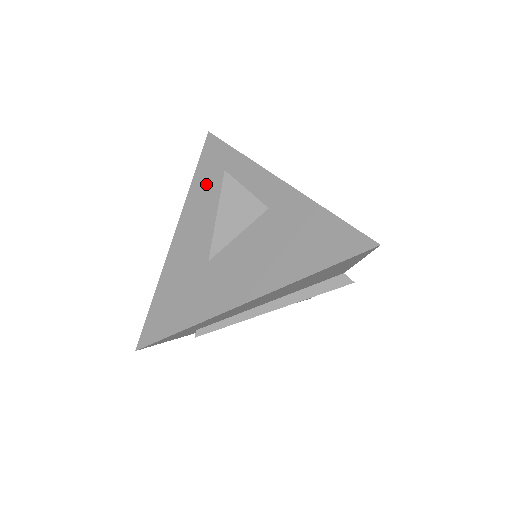
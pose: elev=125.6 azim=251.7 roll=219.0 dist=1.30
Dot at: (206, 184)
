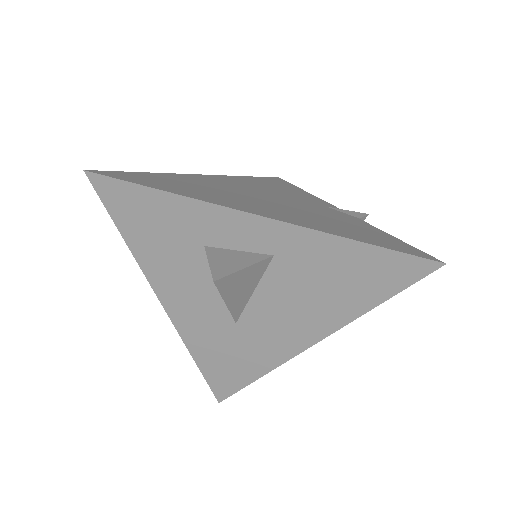
Dot at: (154, 246)
